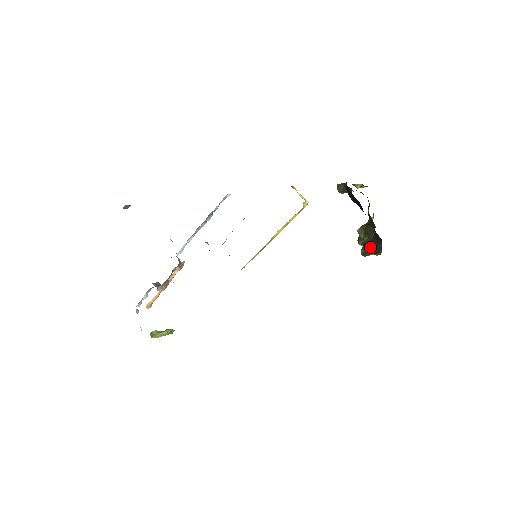
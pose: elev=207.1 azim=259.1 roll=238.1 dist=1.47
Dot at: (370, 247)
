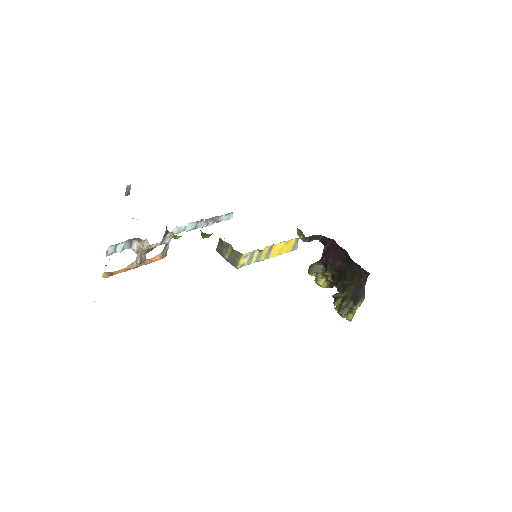
Dot at: (351, 298)
